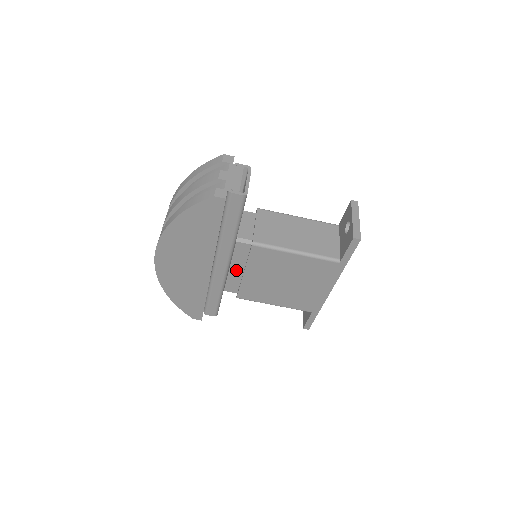
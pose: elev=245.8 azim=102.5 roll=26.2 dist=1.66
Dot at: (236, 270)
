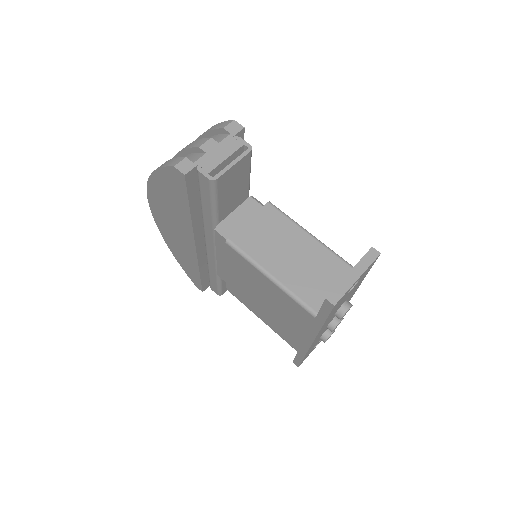
Dot at: (222, 260)
